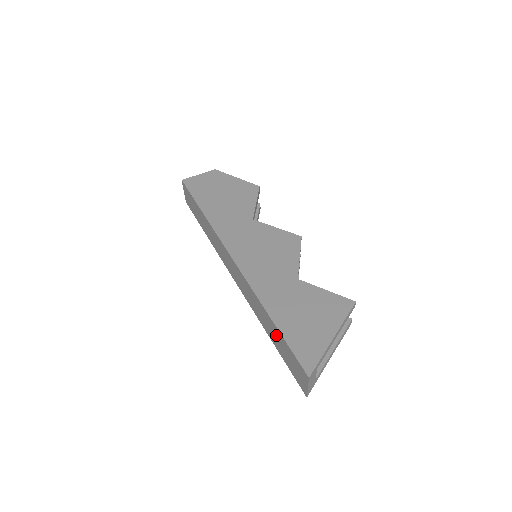
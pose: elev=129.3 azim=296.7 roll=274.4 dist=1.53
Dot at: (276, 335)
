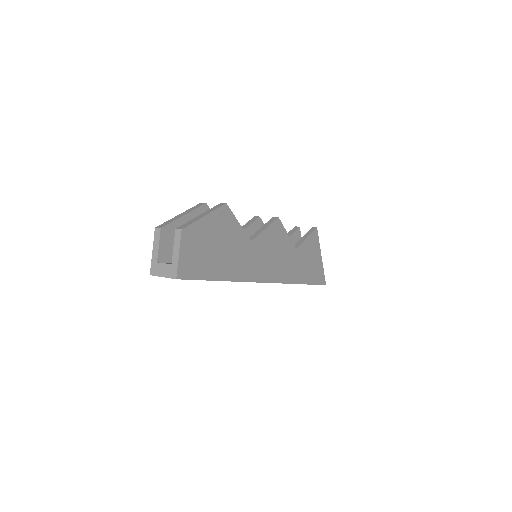
Dot at: occluded
